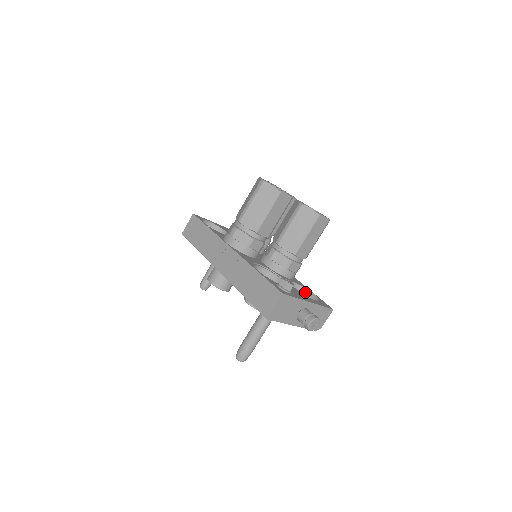
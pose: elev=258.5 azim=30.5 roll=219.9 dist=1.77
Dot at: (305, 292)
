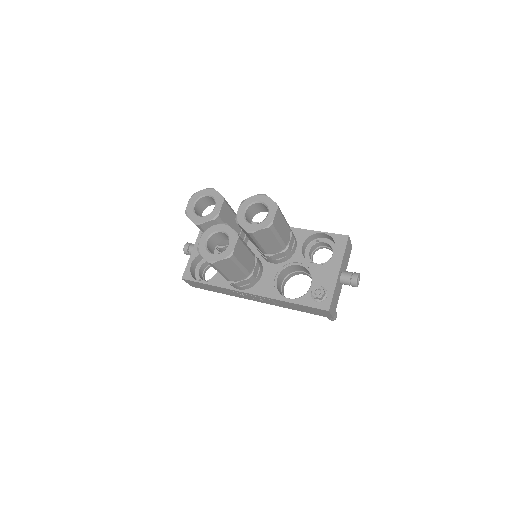
Dot at: (314, 236)
